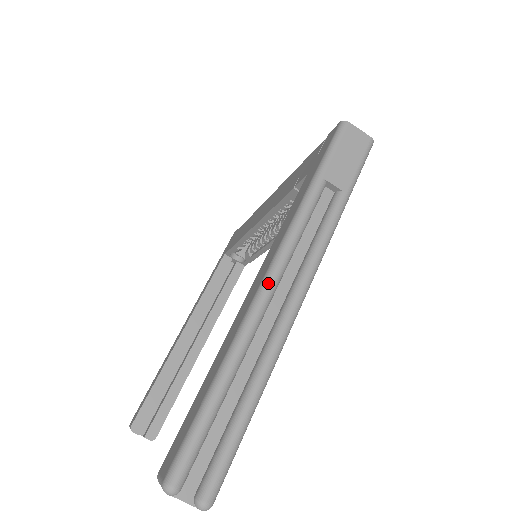
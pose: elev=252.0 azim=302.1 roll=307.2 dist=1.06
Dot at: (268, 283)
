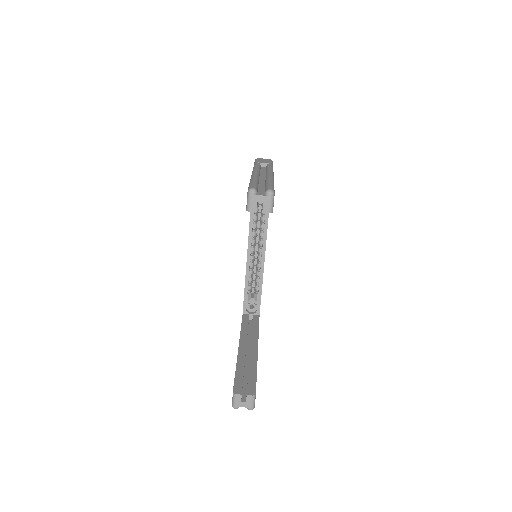
Dot at: (254, 171)
